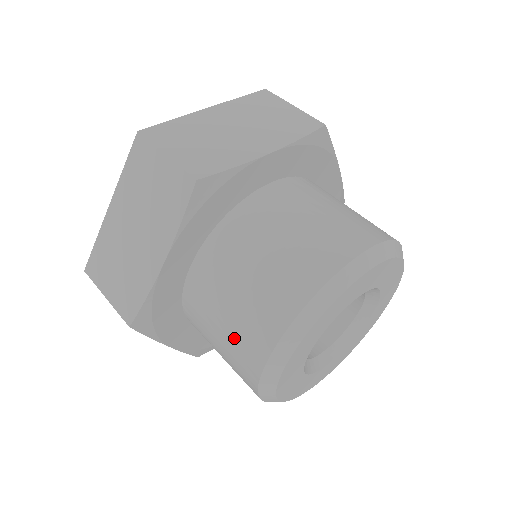
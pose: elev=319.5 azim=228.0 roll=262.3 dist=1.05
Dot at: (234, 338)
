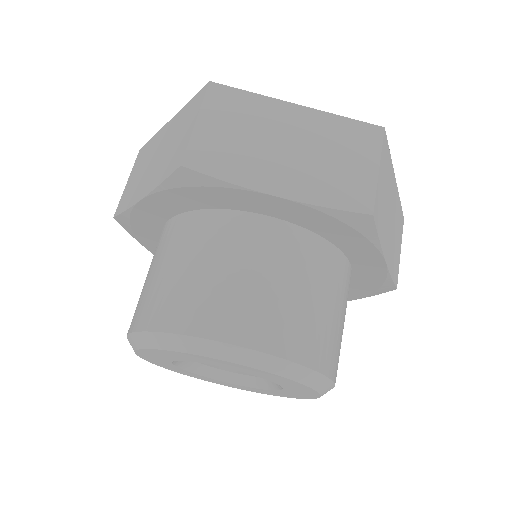
Dot at: (140, 296)
